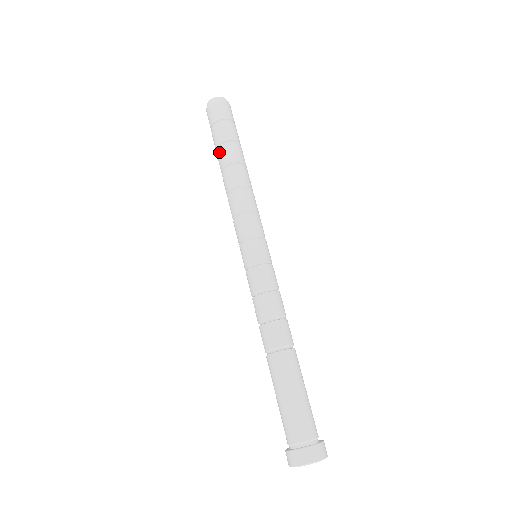
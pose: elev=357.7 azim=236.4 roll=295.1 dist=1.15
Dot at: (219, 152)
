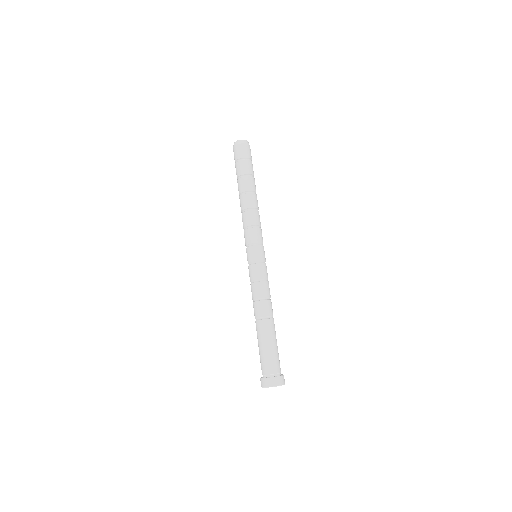
Dot at: (241, 180)
